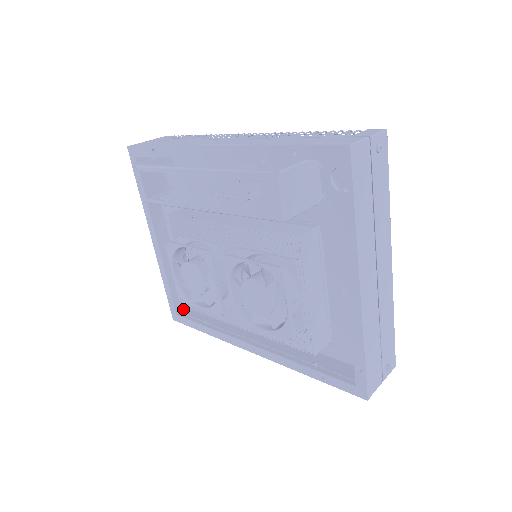
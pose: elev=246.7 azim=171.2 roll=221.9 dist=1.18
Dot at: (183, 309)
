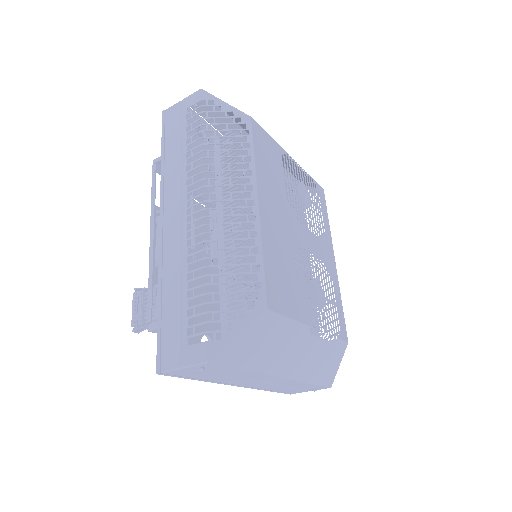
Dot at: occluded
